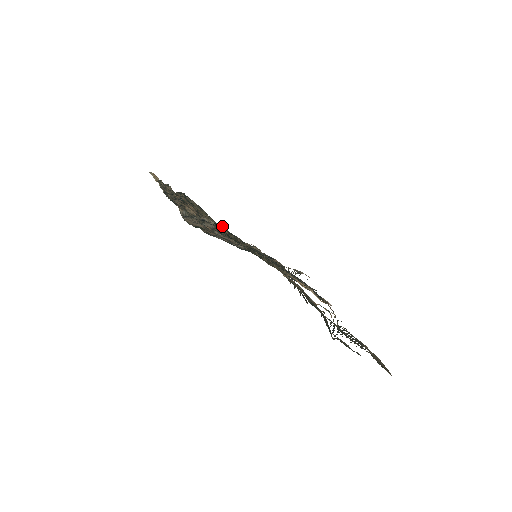
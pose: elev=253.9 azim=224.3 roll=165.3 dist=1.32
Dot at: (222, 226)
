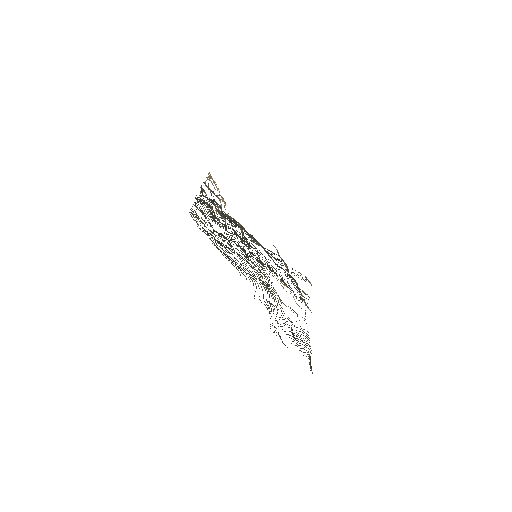
Dot at: (238, 227)
